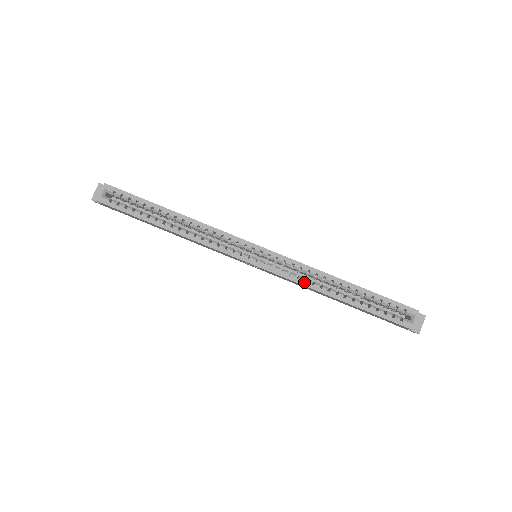
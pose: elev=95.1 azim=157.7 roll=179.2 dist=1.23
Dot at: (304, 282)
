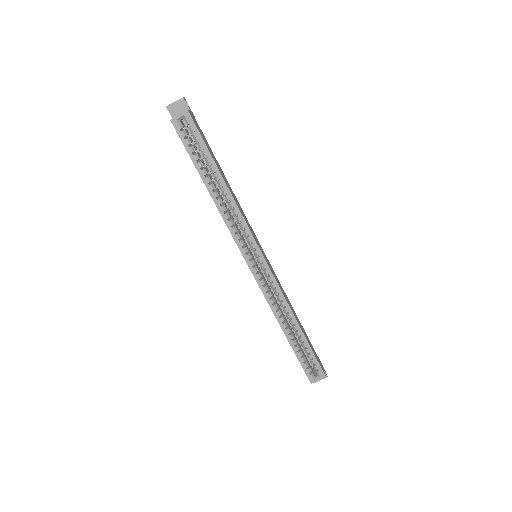
Dot at: (272, 305)
